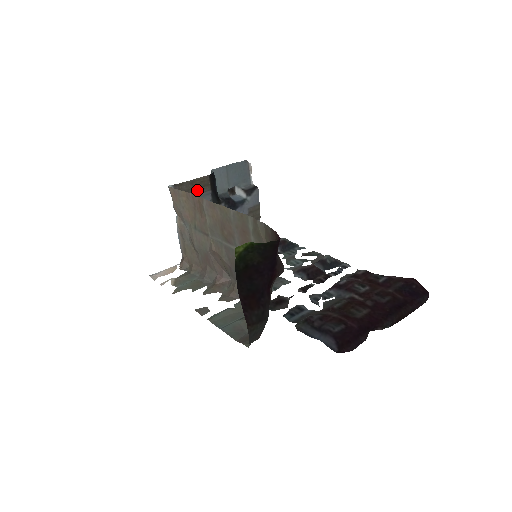
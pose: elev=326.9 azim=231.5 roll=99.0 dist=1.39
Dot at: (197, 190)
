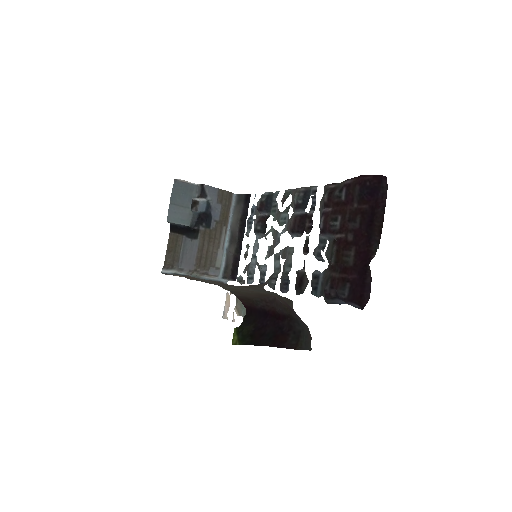
Dot at: (177, 249)
